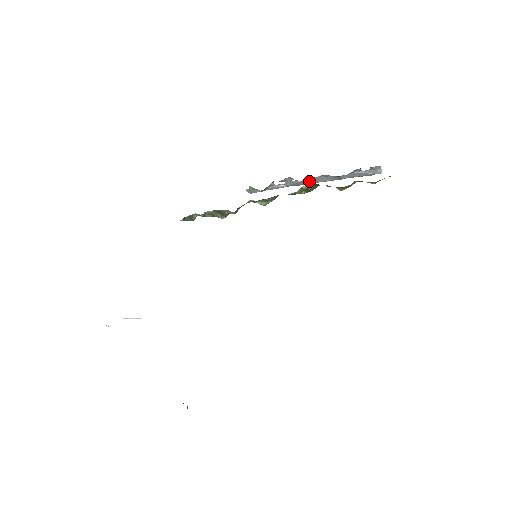
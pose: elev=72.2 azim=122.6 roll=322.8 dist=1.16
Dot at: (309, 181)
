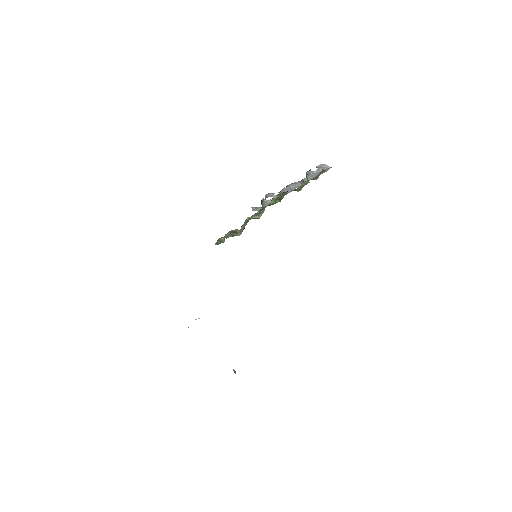
Dot at: (288, 190)
